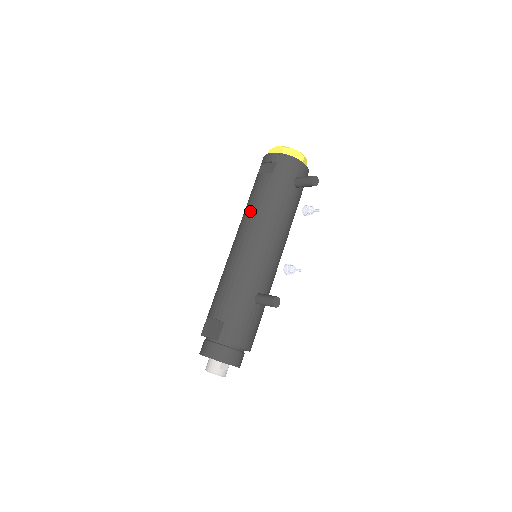
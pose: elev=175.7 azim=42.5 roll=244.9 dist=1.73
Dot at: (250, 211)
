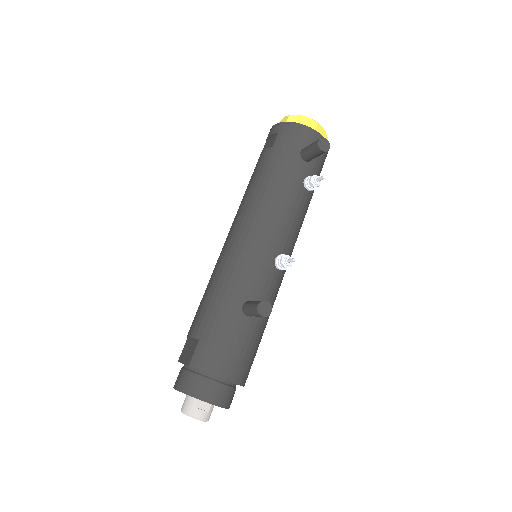
Dot at: (244, 197)
